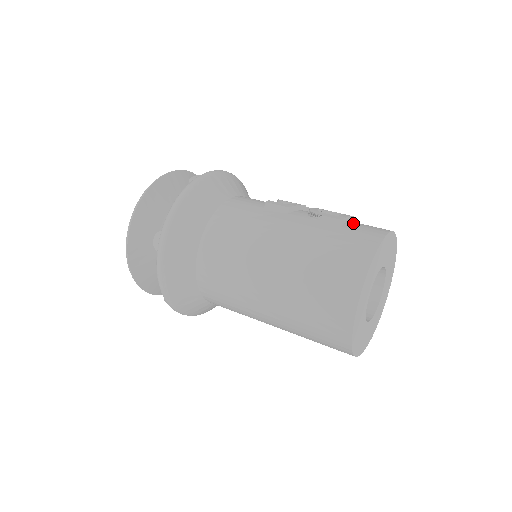
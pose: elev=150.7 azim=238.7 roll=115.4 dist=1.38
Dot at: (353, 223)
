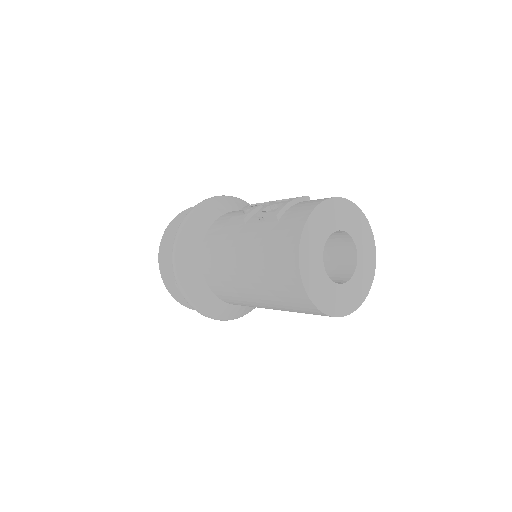
Dot at: (290, 210)
